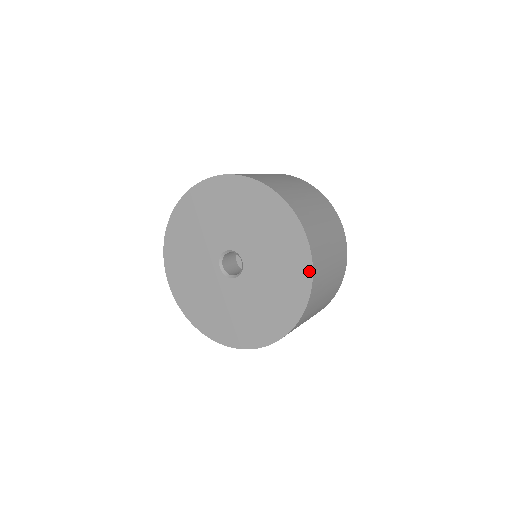
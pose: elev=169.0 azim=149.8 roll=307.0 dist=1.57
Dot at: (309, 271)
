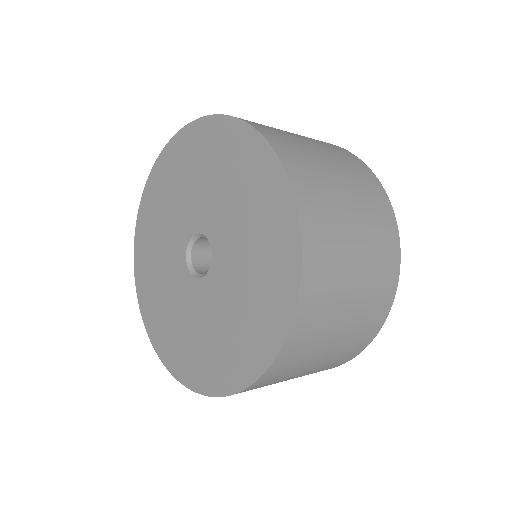
Dot at: (295, 233)
